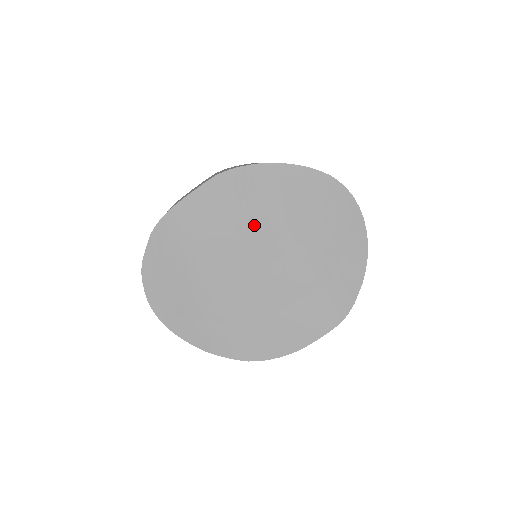
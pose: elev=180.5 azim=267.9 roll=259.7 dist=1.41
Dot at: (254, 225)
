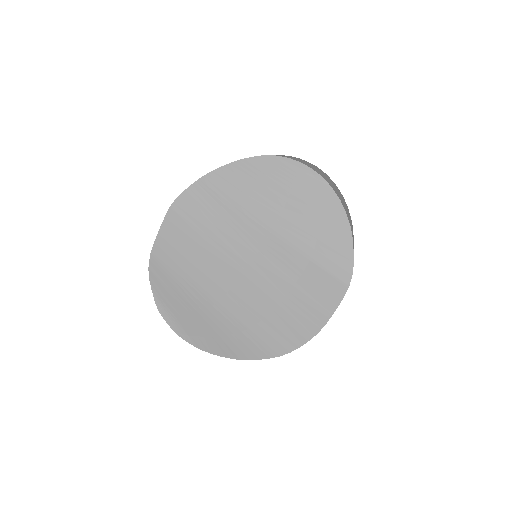
Dot at: (222, 233)
